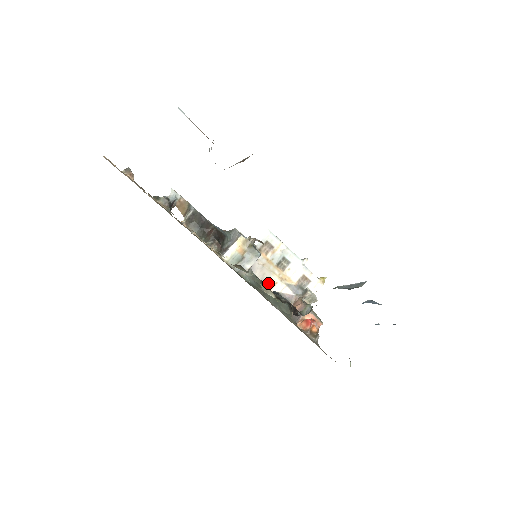
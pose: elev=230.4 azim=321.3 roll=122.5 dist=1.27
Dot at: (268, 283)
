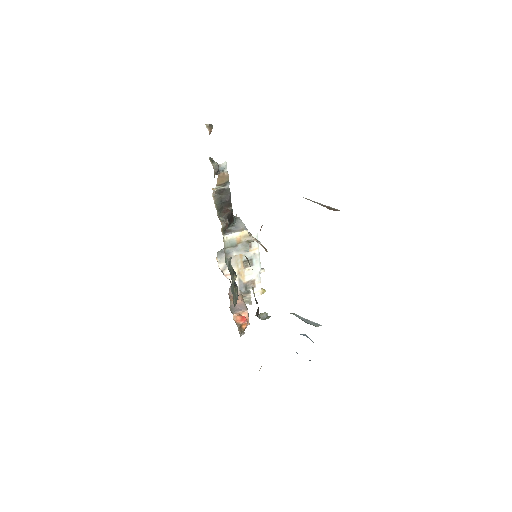
Dot at: (228, 270)
